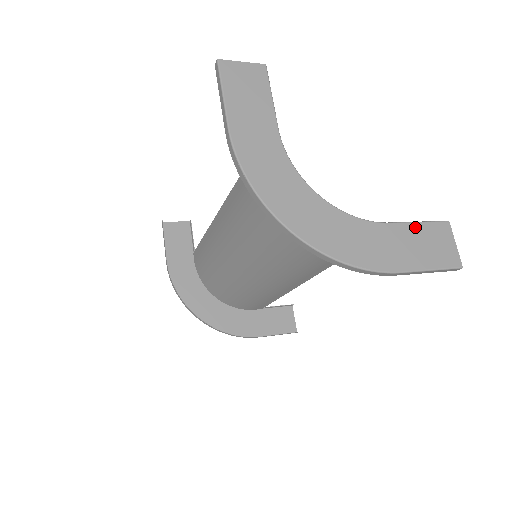
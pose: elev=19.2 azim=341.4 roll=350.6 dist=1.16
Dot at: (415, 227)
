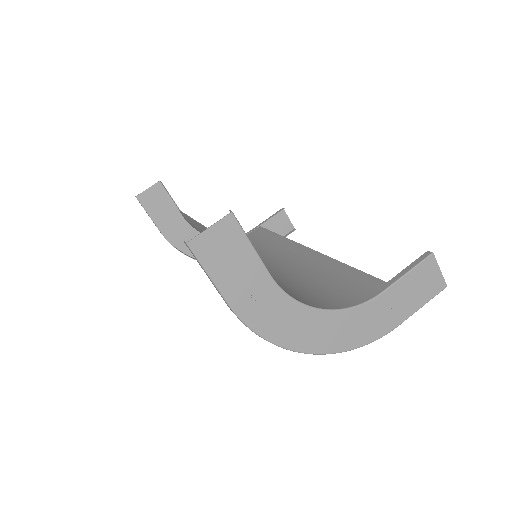
Dot at: (405, 280)
